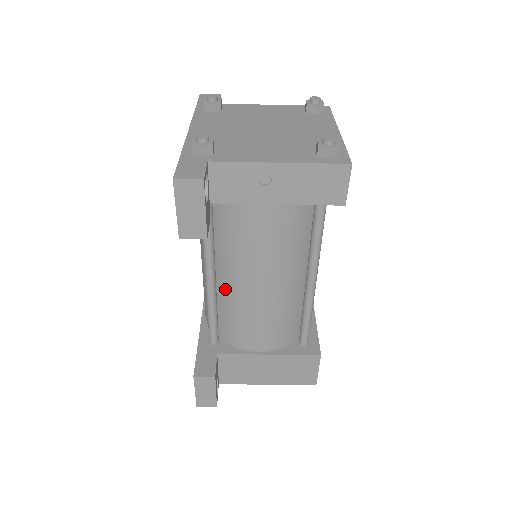
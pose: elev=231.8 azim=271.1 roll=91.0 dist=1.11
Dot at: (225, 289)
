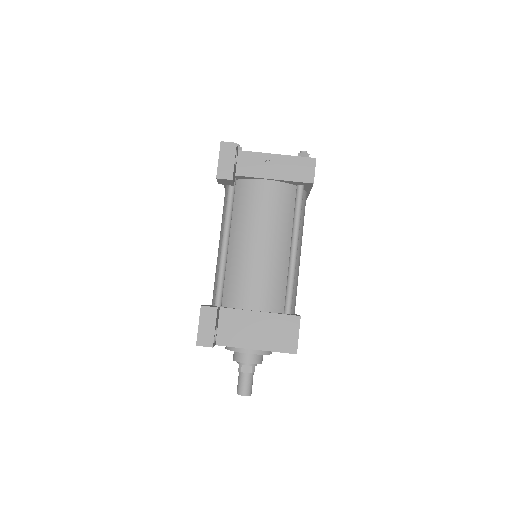
Dot at: (234, 251)
